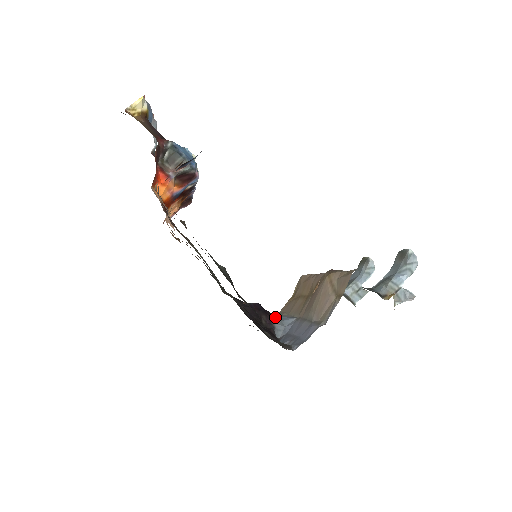
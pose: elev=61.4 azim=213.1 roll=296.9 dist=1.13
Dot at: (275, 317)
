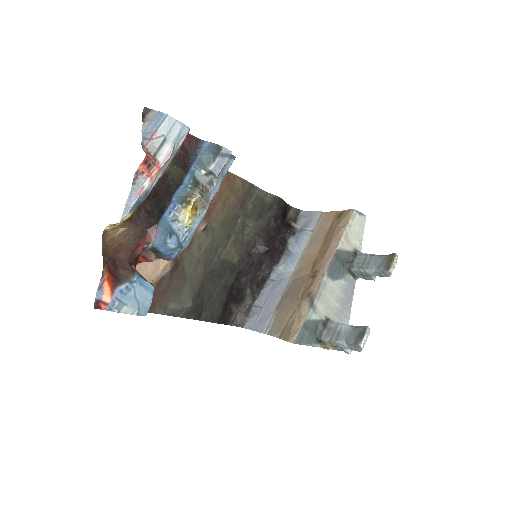
Dot at: (280, 260)
